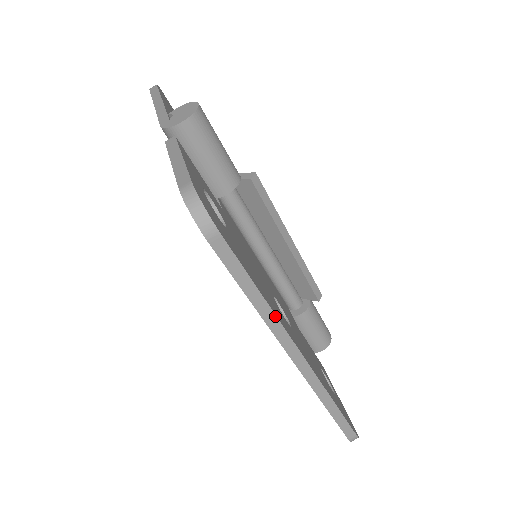
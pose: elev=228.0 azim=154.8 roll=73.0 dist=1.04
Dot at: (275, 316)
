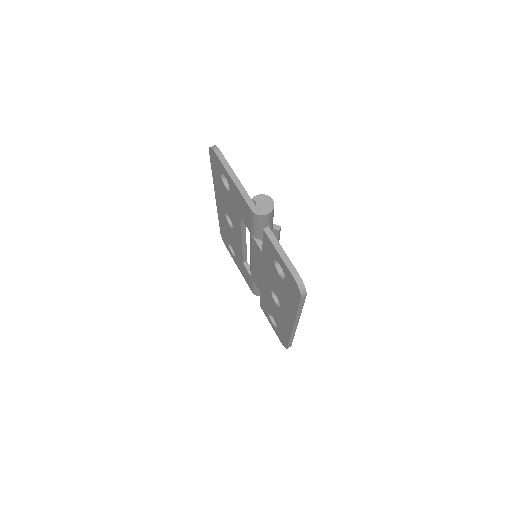
Dot at: (300, 315)
